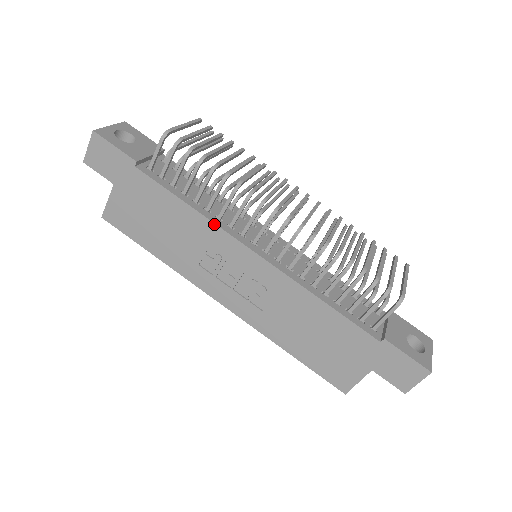
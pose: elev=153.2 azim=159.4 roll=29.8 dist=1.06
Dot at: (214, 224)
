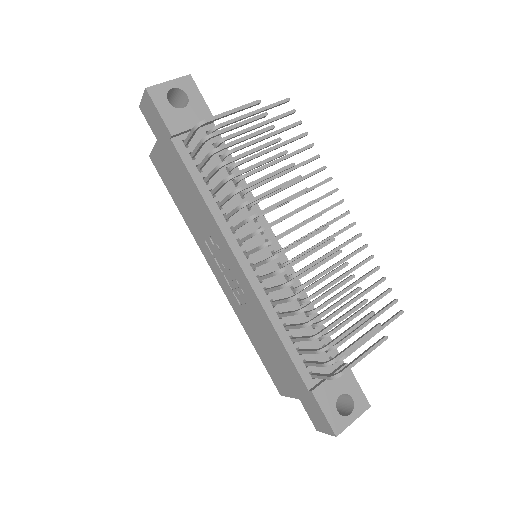
Dot at: (216, 223)
